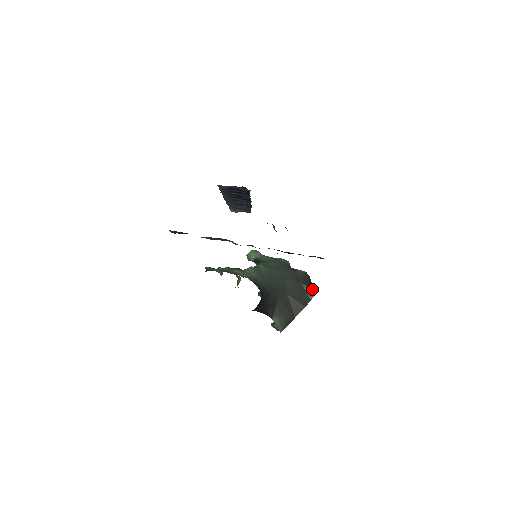
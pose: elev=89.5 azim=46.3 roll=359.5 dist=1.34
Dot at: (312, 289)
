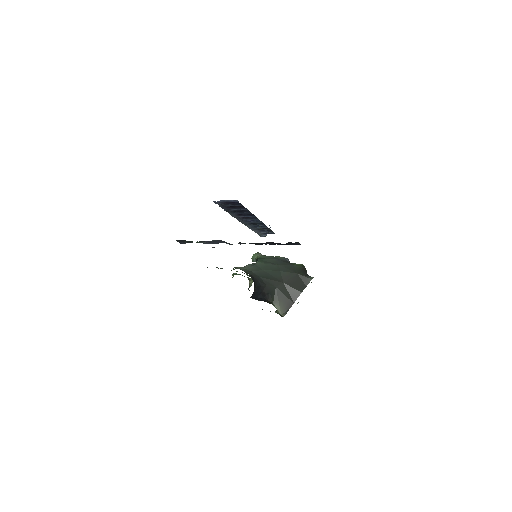
Dot at: (307, 277)
